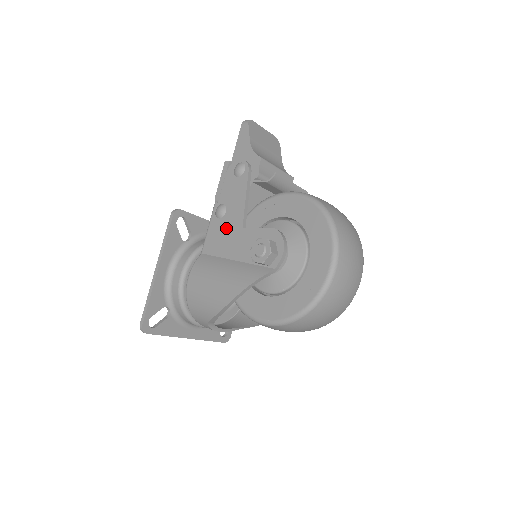
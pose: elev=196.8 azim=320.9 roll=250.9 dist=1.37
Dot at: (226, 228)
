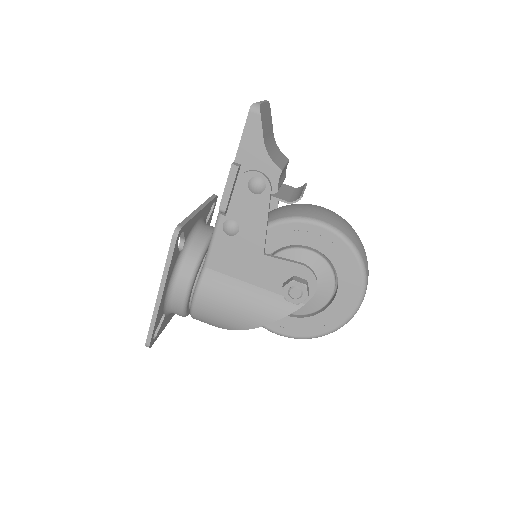
Dot at: (240, 249)
